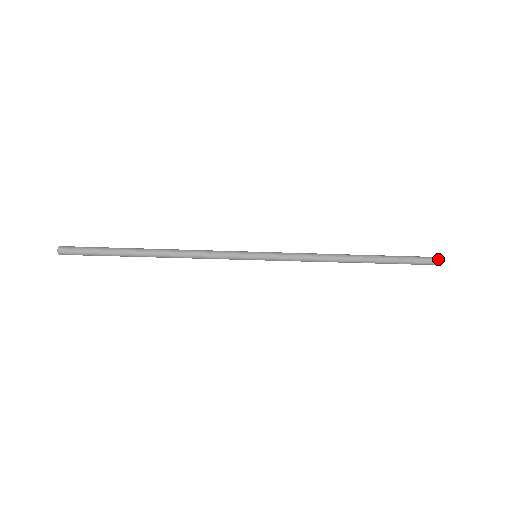
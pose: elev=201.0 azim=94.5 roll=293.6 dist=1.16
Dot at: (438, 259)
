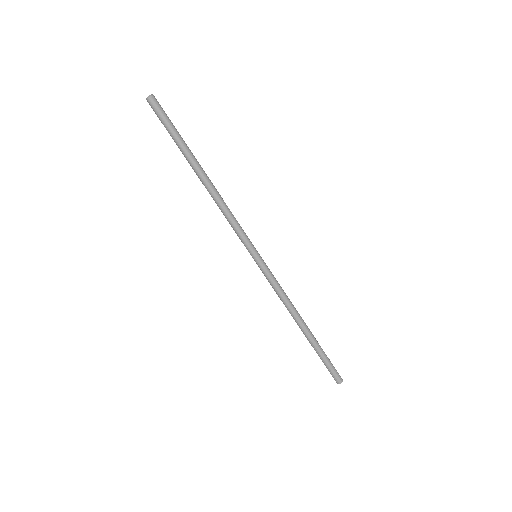
Dot at: occluded
